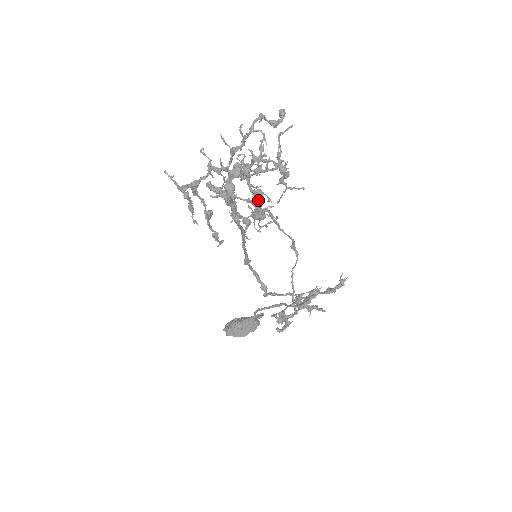
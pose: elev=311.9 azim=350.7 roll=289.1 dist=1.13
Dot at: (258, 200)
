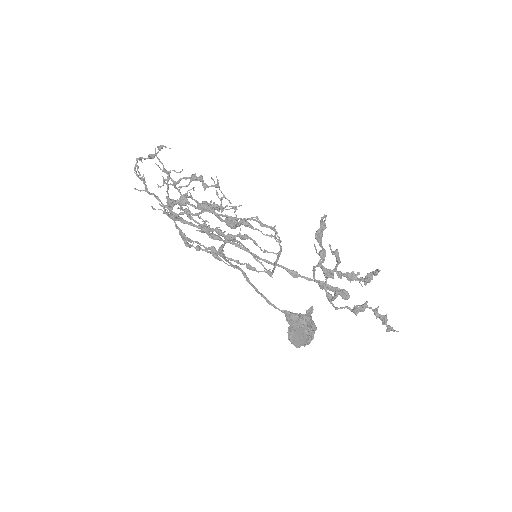
Dot at: occluded
